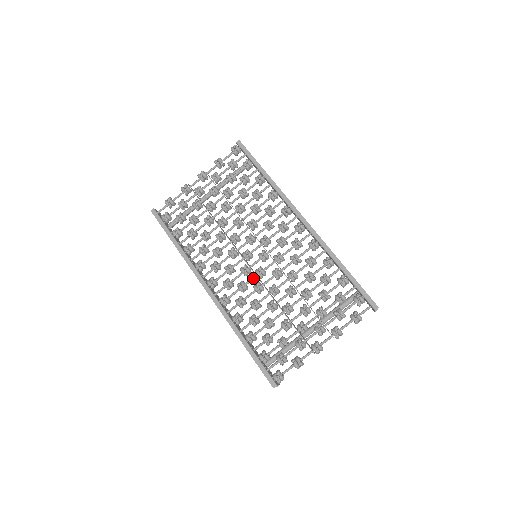
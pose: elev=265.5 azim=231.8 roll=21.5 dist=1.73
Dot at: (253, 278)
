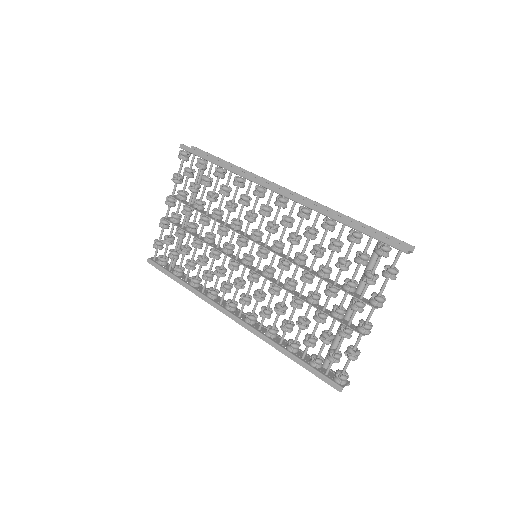
Dot at: (264, 282)
